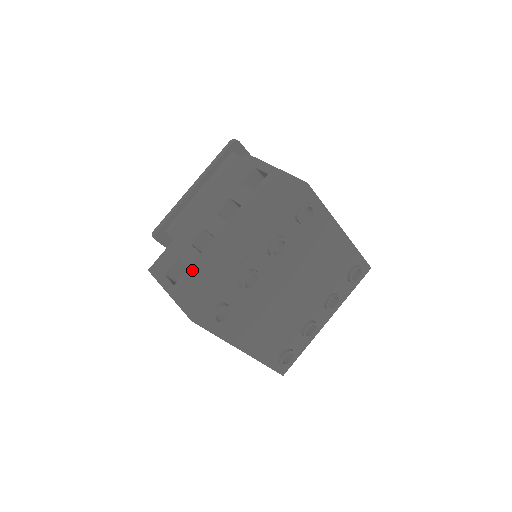
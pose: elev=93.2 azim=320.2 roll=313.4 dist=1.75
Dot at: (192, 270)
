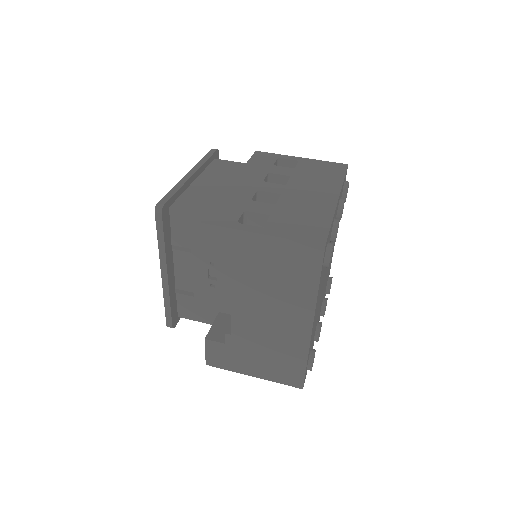
Dot at: (278, 215)
